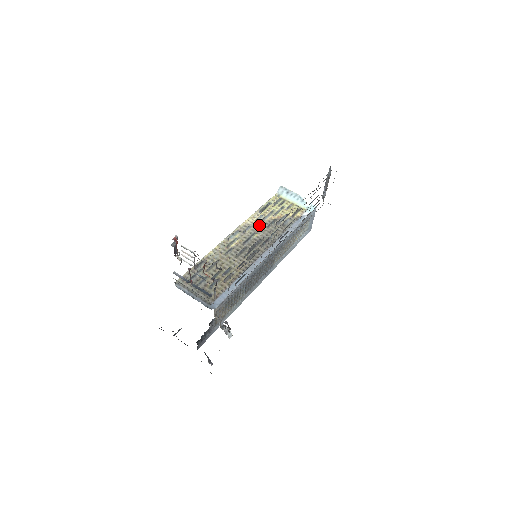
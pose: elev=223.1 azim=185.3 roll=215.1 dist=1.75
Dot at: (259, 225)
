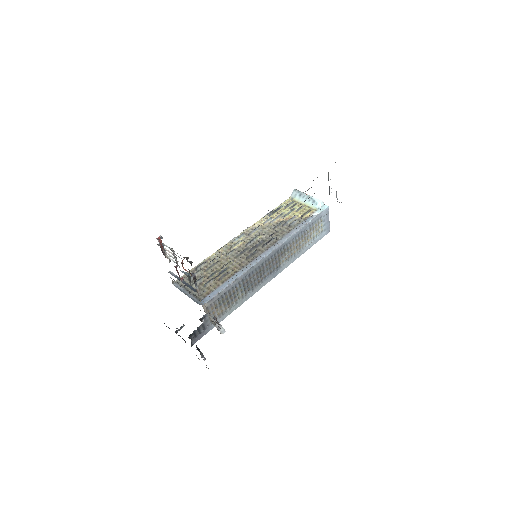
Dot at: (266, 227)
